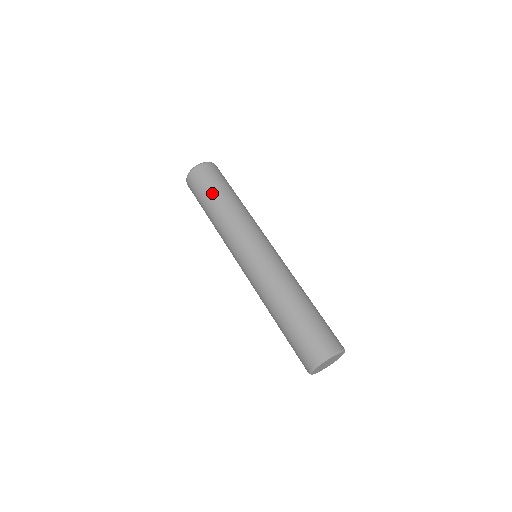
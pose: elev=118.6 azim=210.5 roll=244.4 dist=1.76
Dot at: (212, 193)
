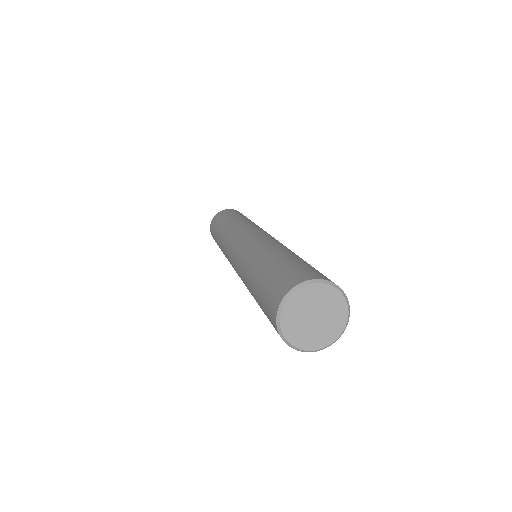
Dot at: (217, 228)
